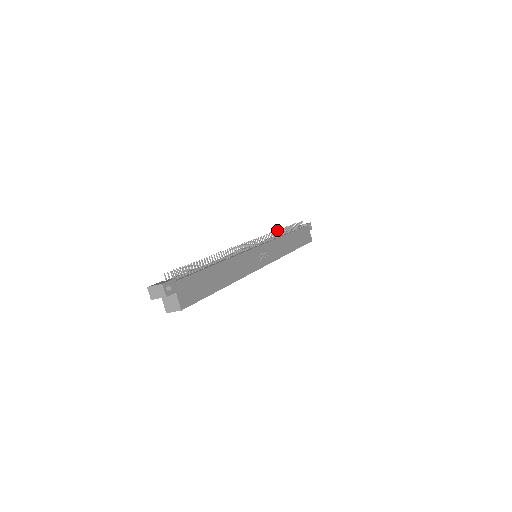
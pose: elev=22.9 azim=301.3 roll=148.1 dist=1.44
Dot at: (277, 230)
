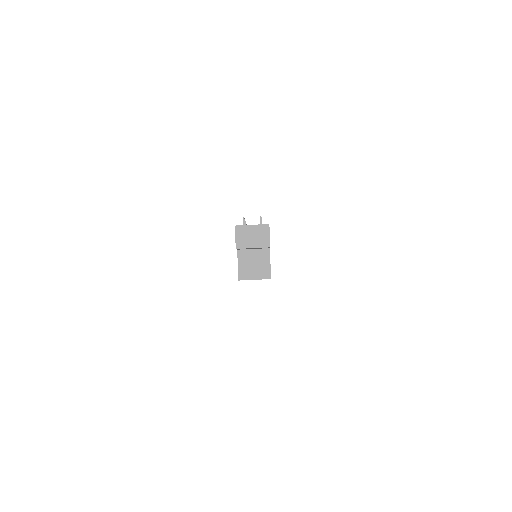
Dot at: occluded
